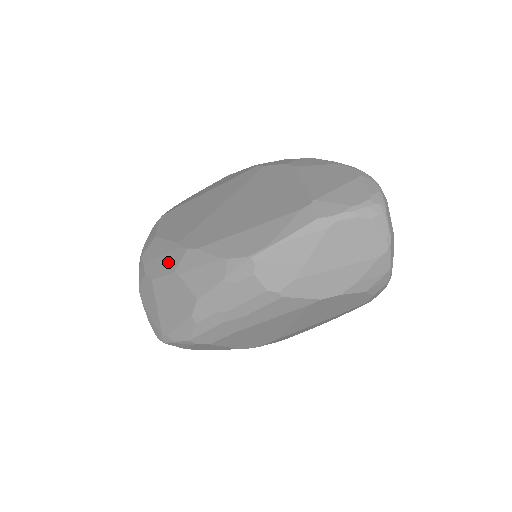
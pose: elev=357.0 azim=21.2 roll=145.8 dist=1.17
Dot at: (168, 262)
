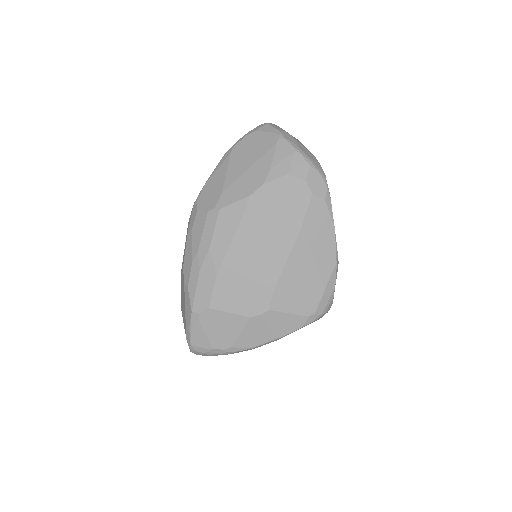
Dot at: occluded
